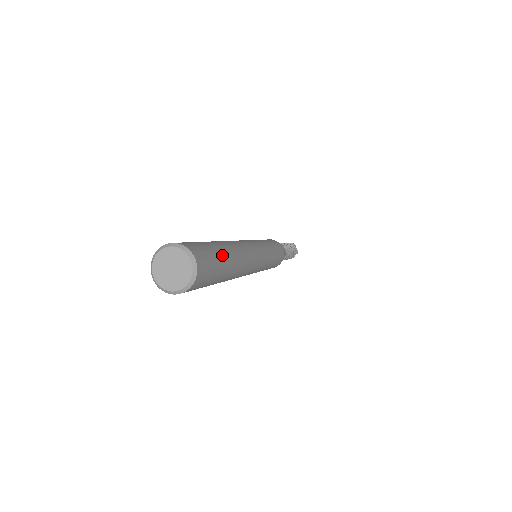
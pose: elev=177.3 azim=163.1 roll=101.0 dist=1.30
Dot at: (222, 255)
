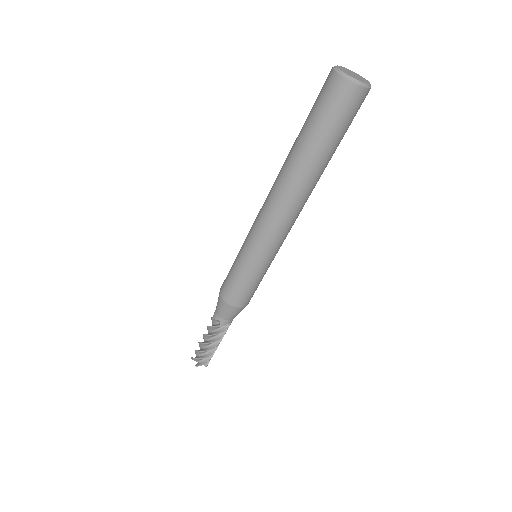
Dot at: occluded
